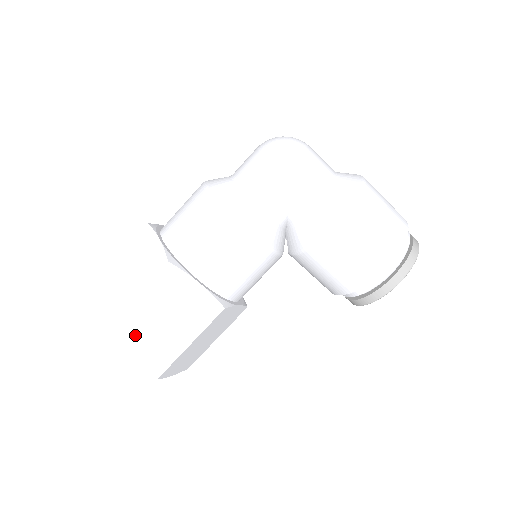
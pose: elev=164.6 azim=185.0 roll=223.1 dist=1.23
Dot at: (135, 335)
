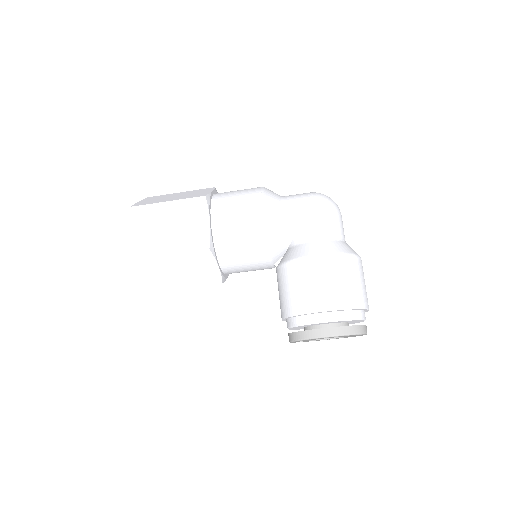
Dot at: (149, 222)
